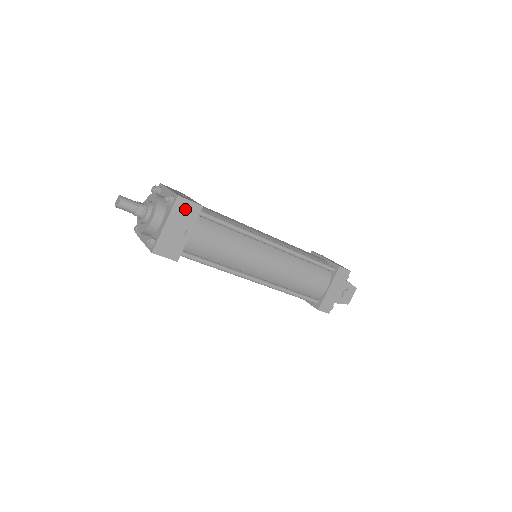
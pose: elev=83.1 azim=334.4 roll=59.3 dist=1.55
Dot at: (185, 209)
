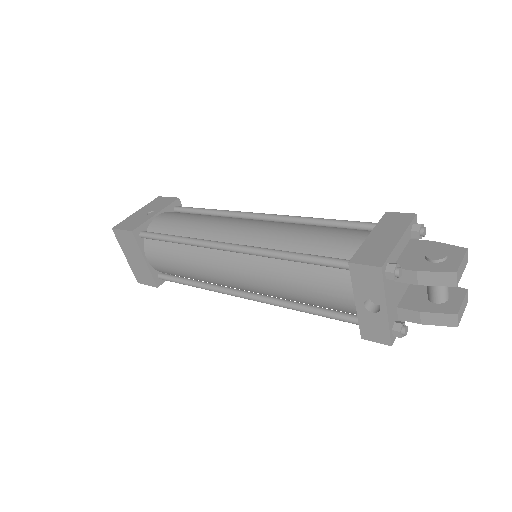
Dot at: (161, 202)
